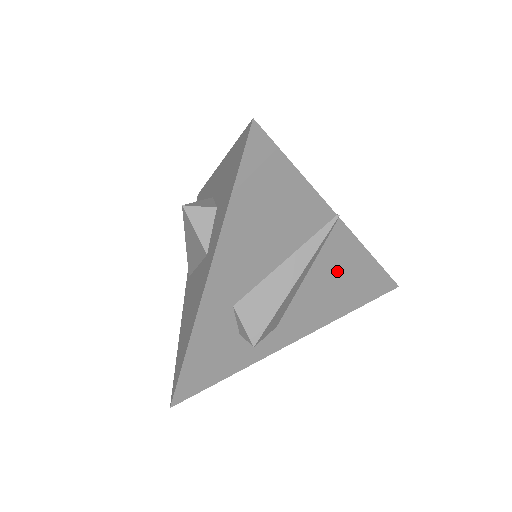
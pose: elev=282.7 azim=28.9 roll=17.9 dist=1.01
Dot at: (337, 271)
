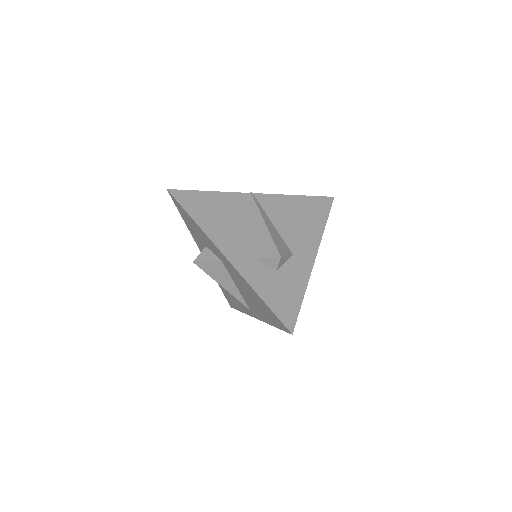
Dot at: (287, 212)
